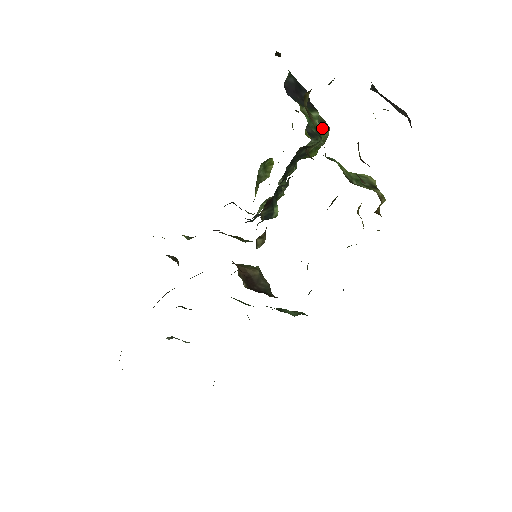
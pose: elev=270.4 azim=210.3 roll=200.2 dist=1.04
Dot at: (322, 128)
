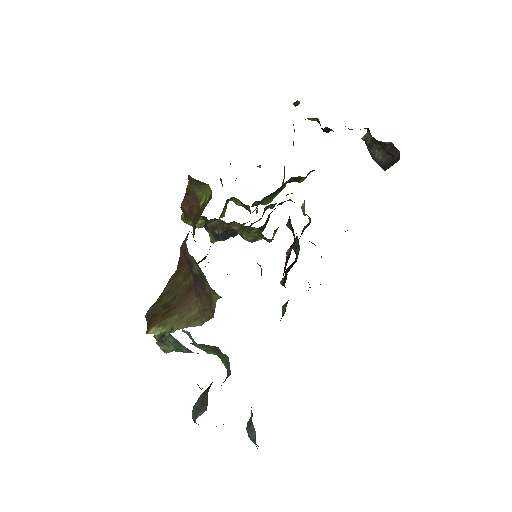
Dot at: (283, 180)
